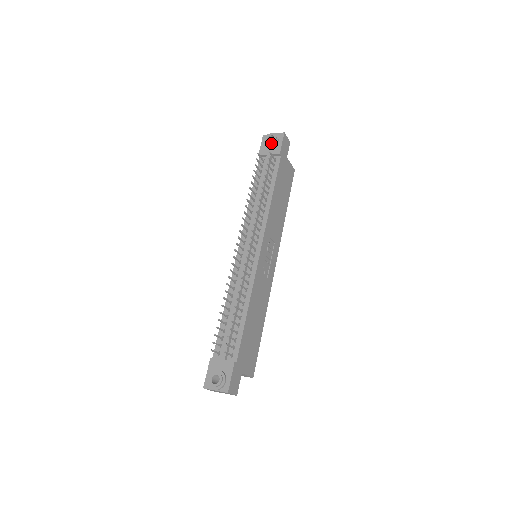
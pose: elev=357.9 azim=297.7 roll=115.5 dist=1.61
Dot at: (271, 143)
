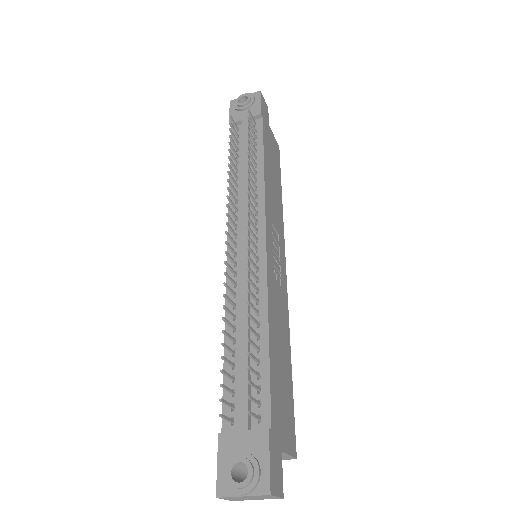
Dot at: (245, 104)
